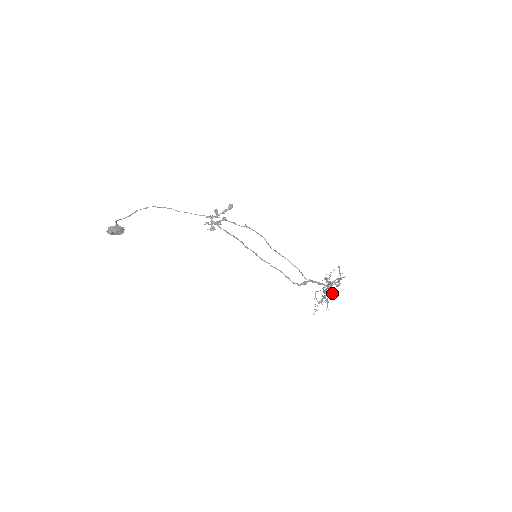
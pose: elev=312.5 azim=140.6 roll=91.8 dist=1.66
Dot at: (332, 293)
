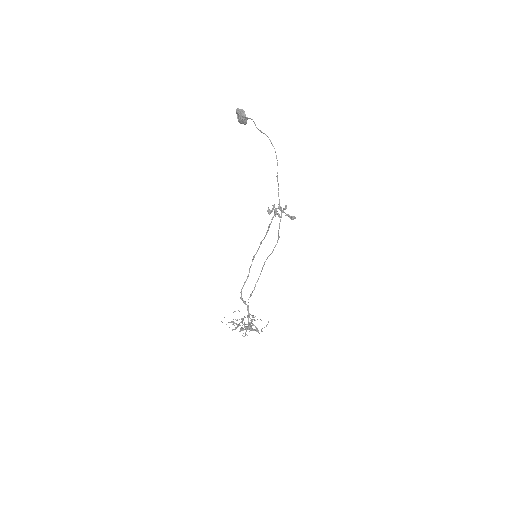
Dot at: occluded
